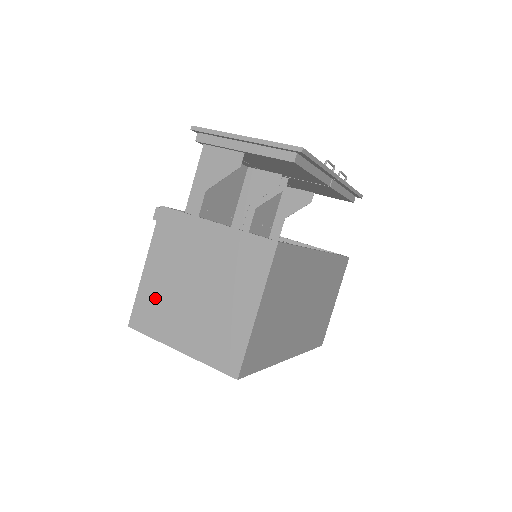
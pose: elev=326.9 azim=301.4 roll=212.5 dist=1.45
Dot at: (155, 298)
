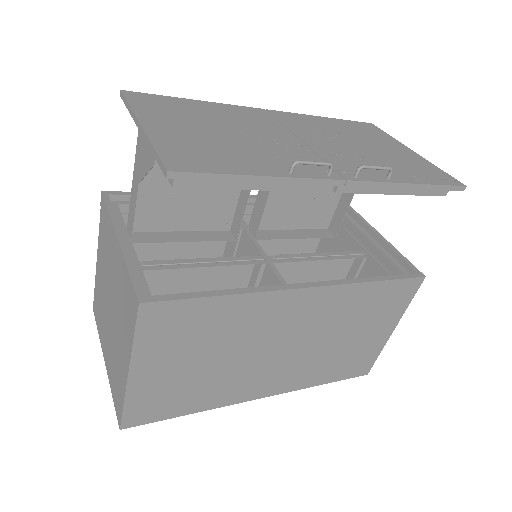
Dot at: (99, 295)
